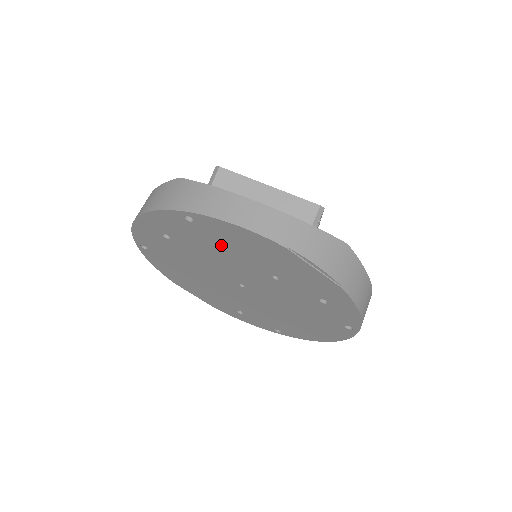
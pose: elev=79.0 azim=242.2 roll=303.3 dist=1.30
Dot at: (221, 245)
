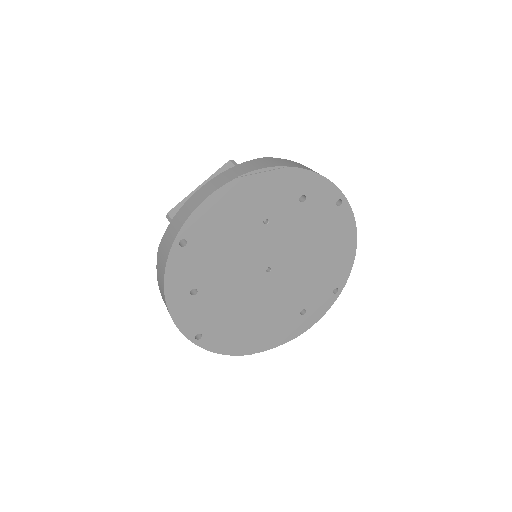
Dot at: (218, 241)
